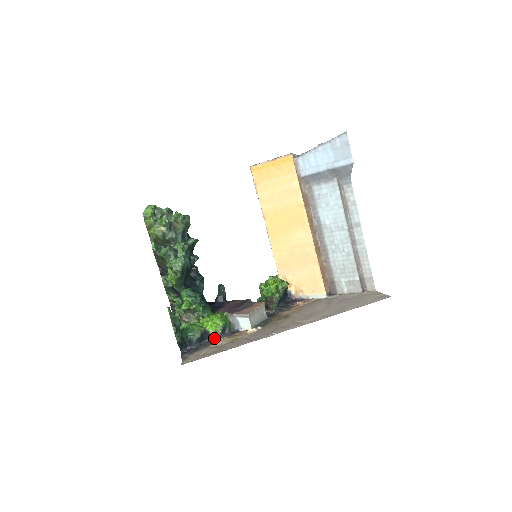
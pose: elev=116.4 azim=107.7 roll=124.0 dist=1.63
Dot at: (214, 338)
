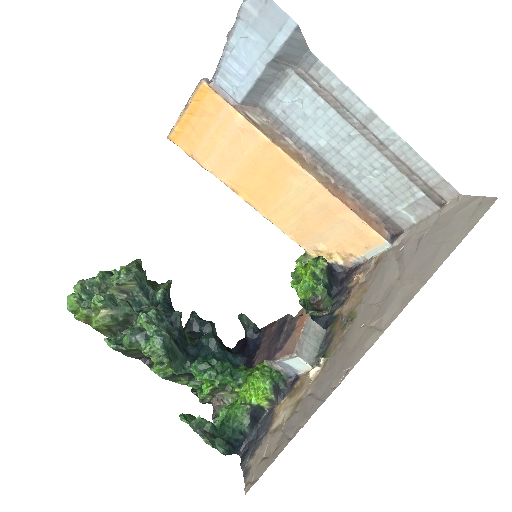
Dot at: (271, 406)
